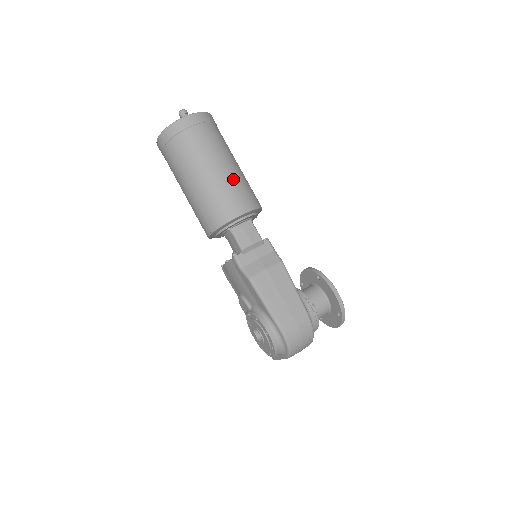
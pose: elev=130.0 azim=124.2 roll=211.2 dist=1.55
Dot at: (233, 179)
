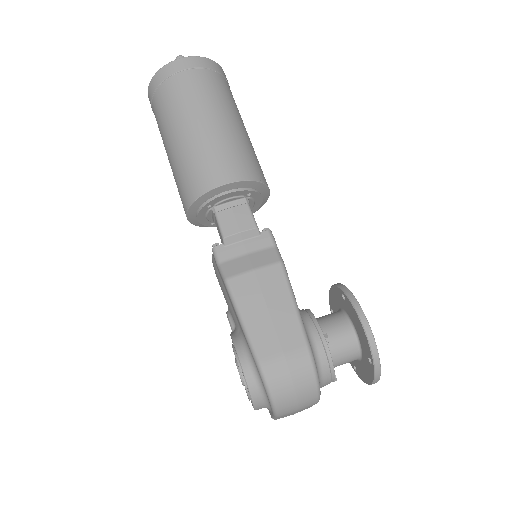
Dot at: (223, 138)
